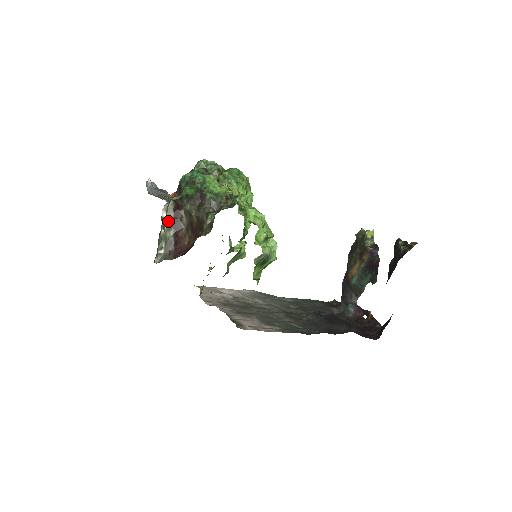
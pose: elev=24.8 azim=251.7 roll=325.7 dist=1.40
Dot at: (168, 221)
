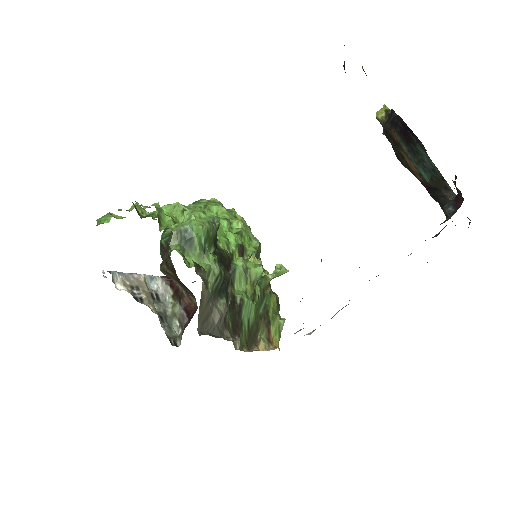
Dot at: (170, 298)
